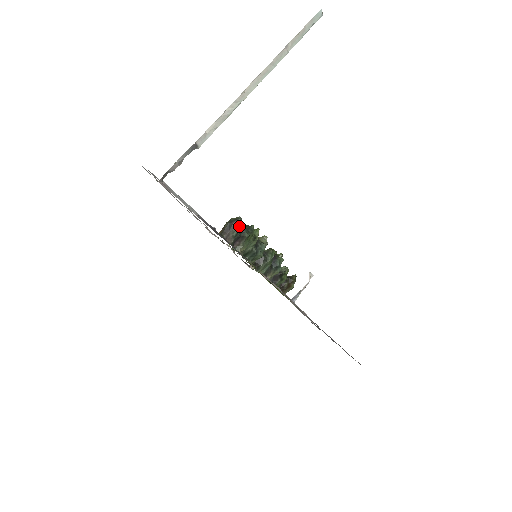
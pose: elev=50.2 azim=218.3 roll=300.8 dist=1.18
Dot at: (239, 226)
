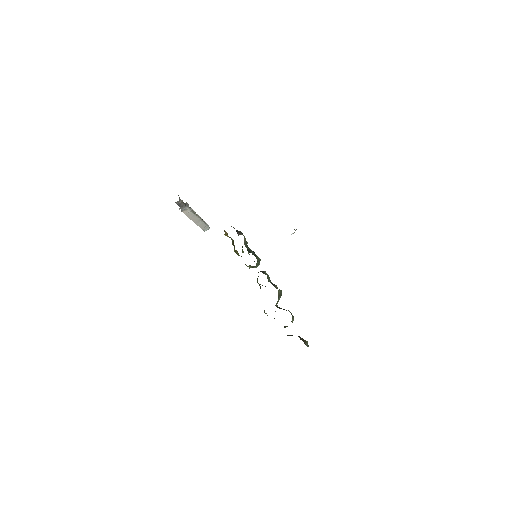
Dot at: occluded
